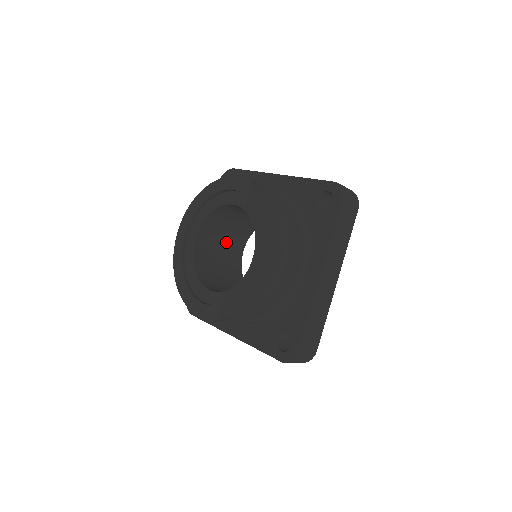
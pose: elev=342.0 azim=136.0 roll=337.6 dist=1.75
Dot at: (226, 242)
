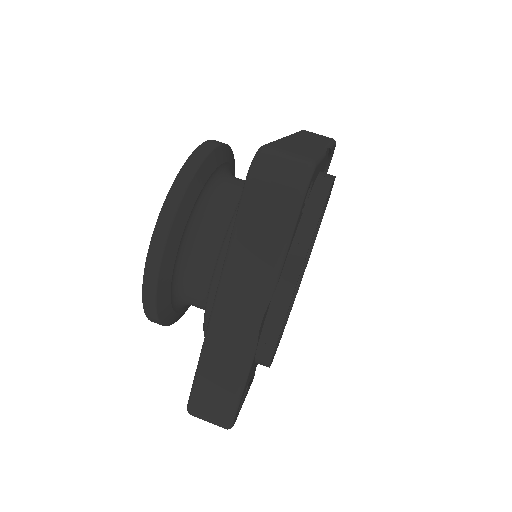
Dot at: occluded
